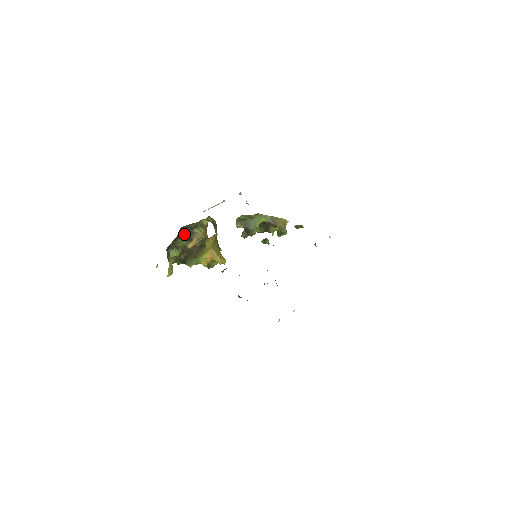
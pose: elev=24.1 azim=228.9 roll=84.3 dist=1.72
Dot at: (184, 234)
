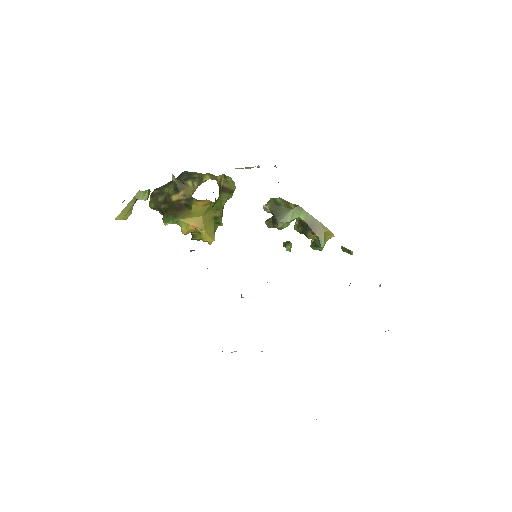
Dot at: (172, 179)
